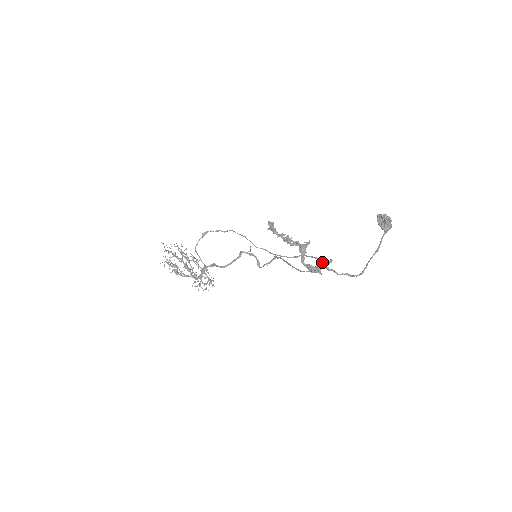
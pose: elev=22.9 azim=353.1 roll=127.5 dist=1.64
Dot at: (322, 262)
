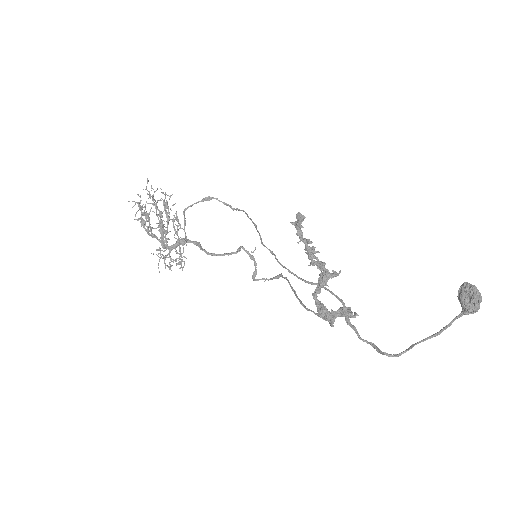
Dot at: (344, 308)
